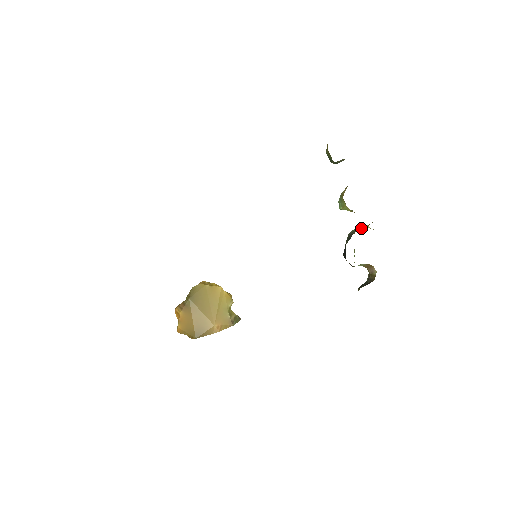
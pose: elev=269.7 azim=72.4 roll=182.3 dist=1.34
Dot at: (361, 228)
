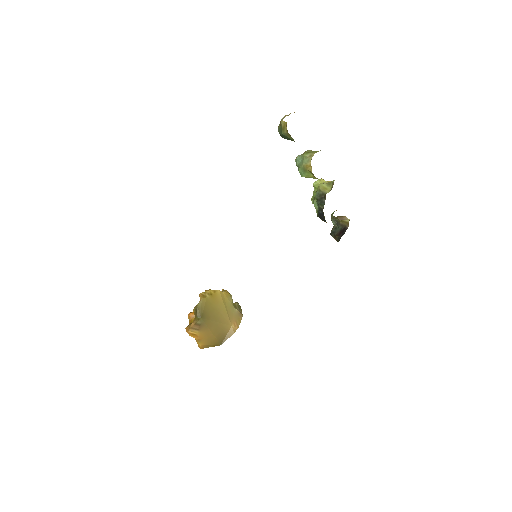
Dot at: (325, 188)
